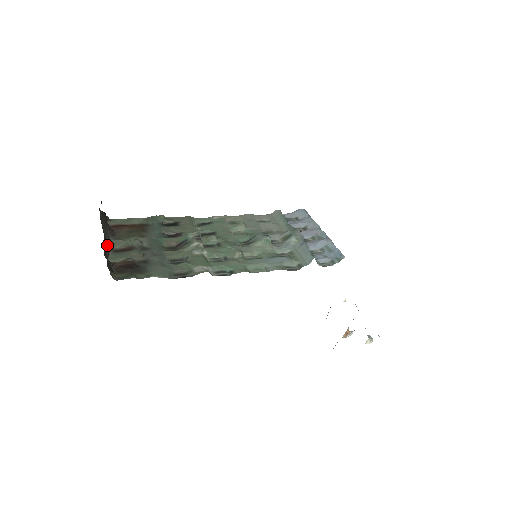
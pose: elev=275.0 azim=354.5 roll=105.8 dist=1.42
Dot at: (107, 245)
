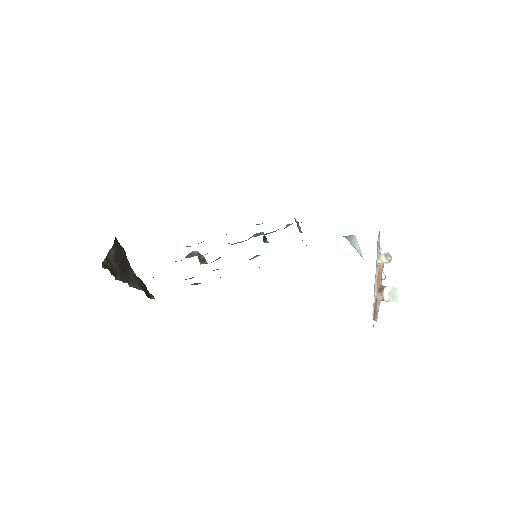
Dot at: (126, 282)
